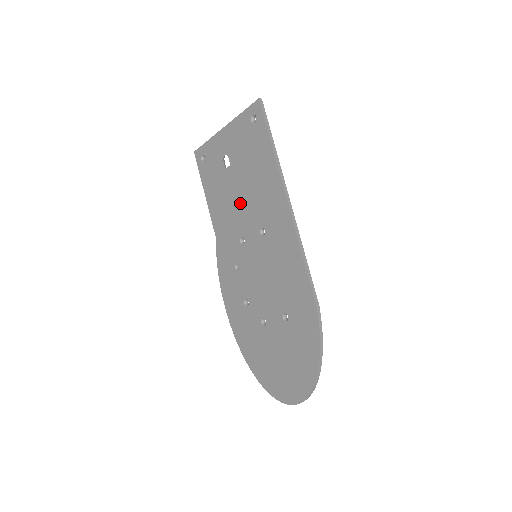
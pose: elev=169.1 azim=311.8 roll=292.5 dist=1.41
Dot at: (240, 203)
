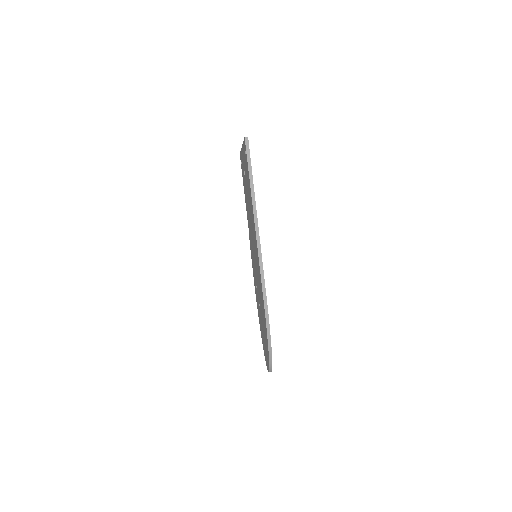
Dot at: (249, 212)
